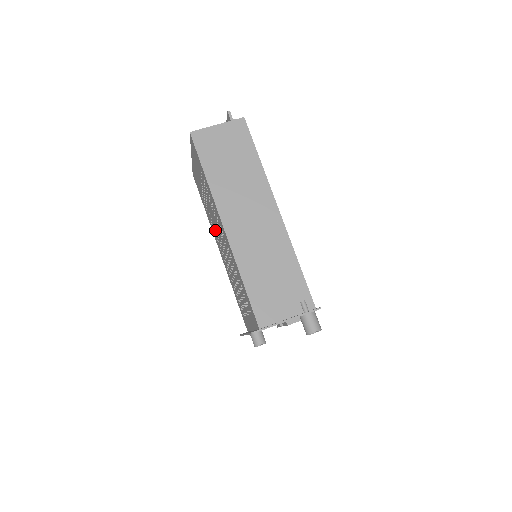
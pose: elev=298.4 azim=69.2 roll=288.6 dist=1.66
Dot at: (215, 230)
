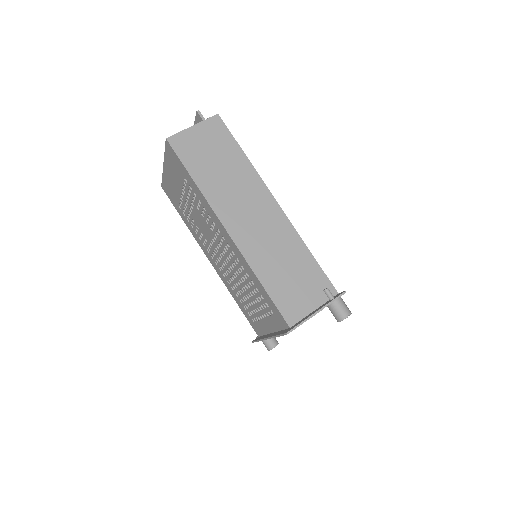
Dot at: (204, 239)
